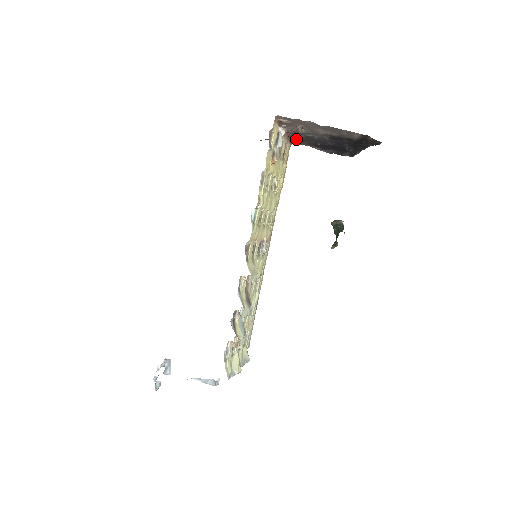
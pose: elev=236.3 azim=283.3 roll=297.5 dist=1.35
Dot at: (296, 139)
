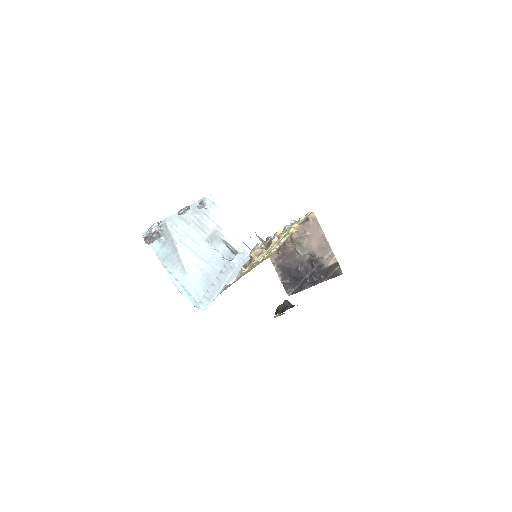
Dot at: (281, 252)
